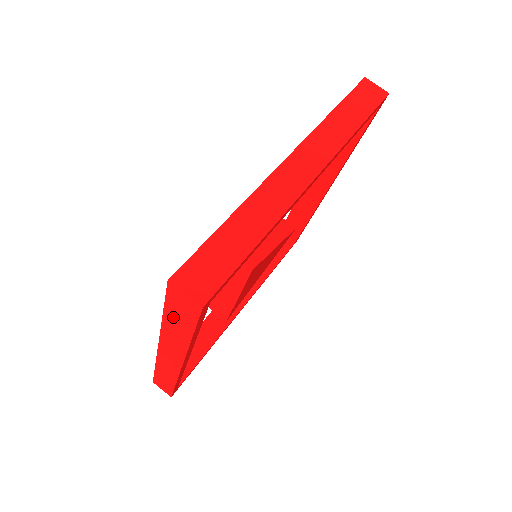
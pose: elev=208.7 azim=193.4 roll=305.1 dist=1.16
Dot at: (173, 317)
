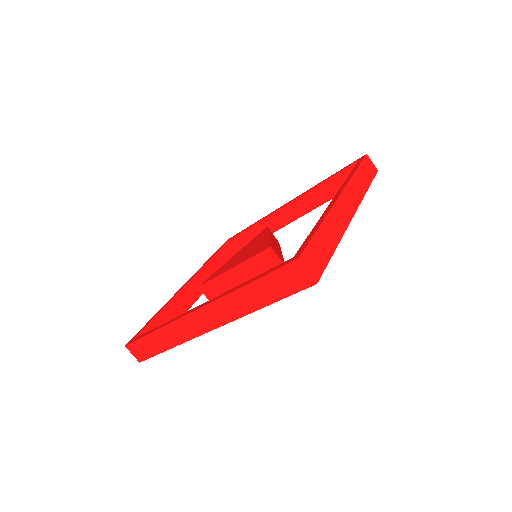
Dot at: (263, 287)
